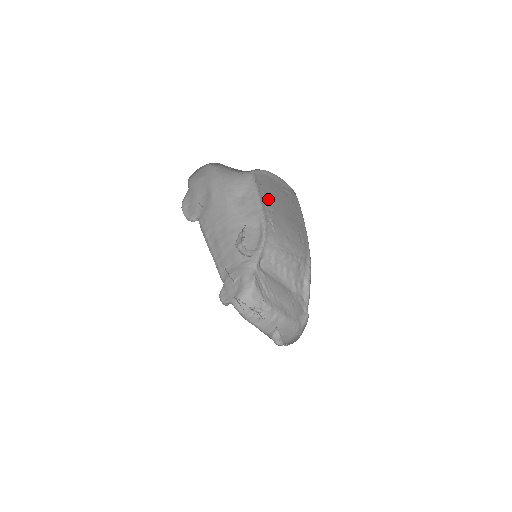
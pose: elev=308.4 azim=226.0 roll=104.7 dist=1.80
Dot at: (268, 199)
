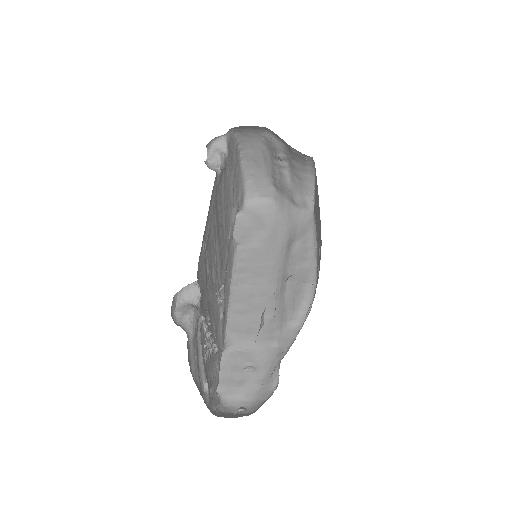
Dot at: (318, 232)
